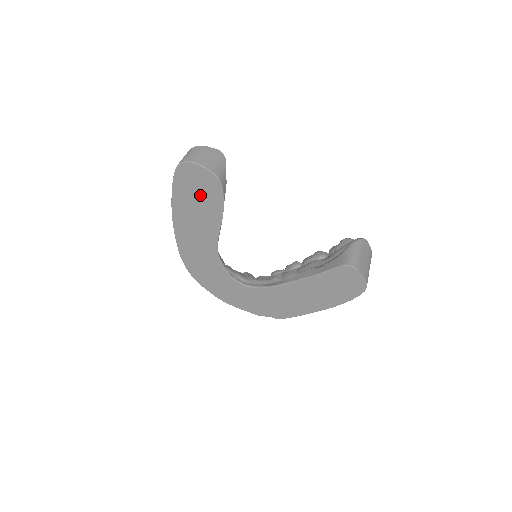
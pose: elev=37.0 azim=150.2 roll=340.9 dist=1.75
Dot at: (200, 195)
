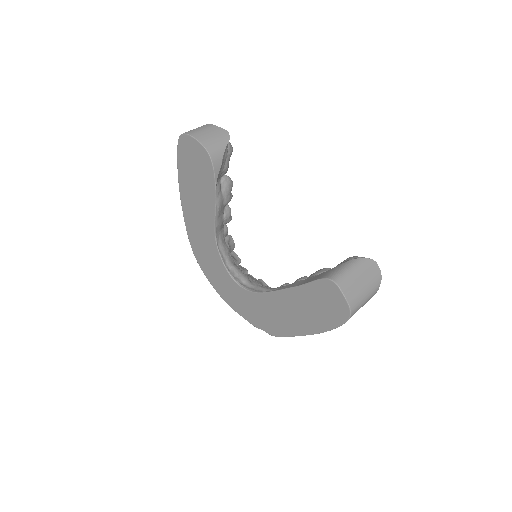
Dot at: (197, 172)
